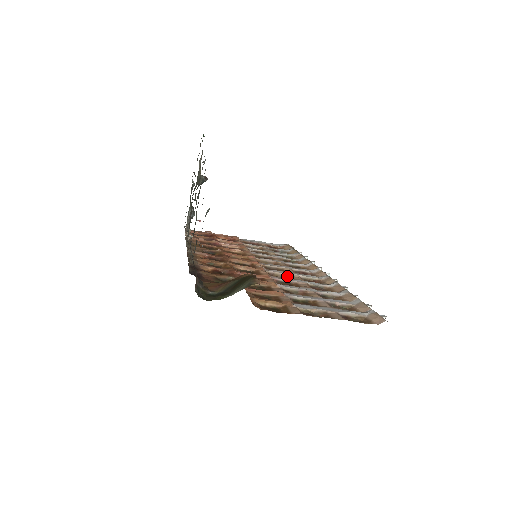
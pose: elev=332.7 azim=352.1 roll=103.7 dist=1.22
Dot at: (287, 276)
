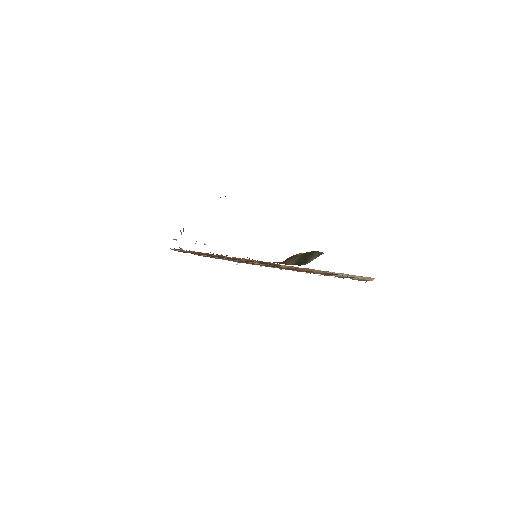
Dot at: occluded
